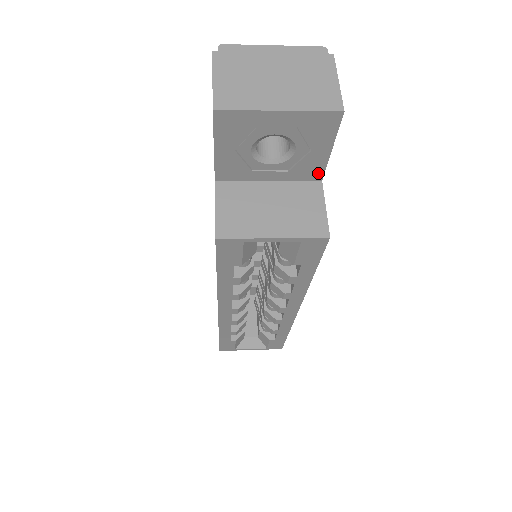
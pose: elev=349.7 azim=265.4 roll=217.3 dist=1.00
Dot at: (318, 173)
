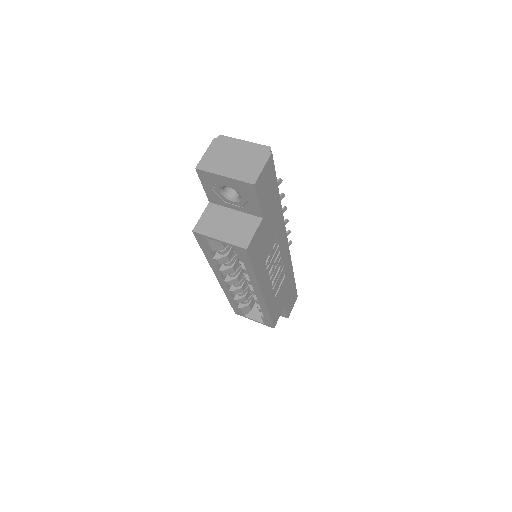
Dot at: (259, 213)
